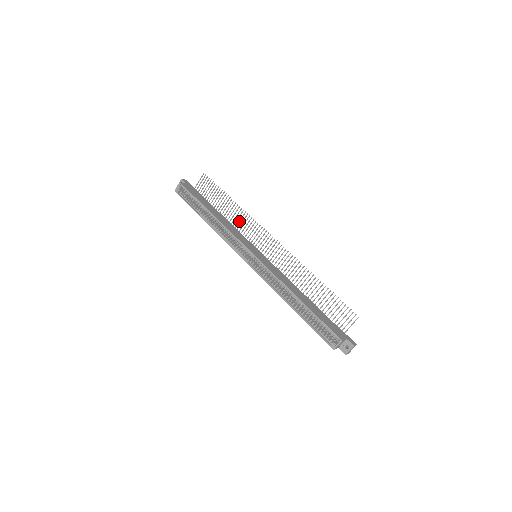
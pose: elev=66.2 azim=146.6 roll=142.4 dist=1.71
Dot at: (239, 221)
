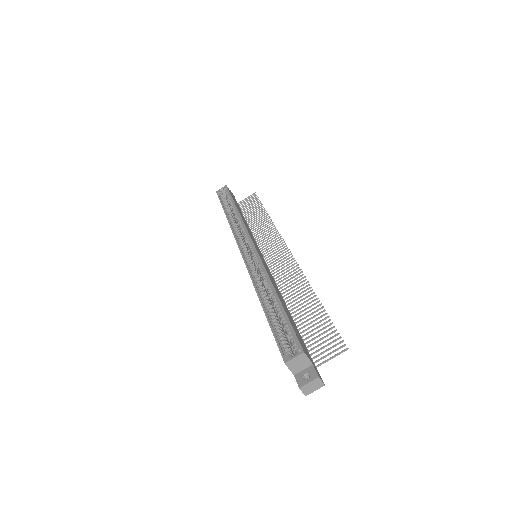
Dot at: (261, 231)
